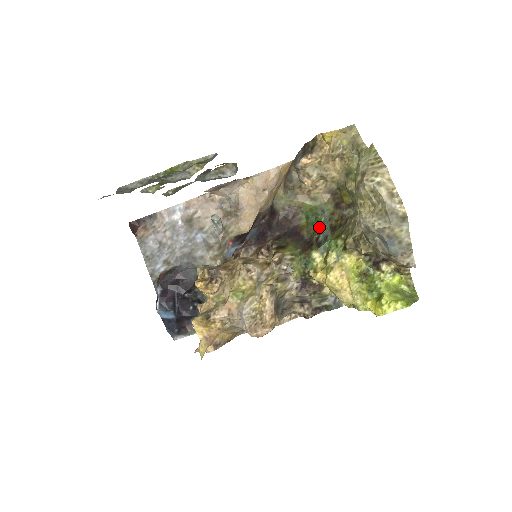
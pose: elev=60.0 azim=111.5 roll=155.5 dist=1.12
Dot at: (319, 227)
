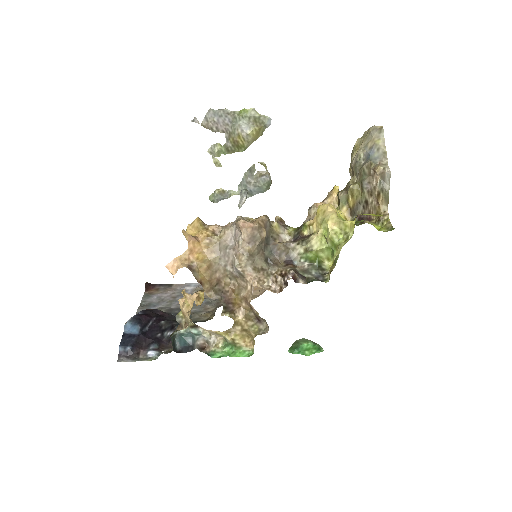
Dot at: occluded
